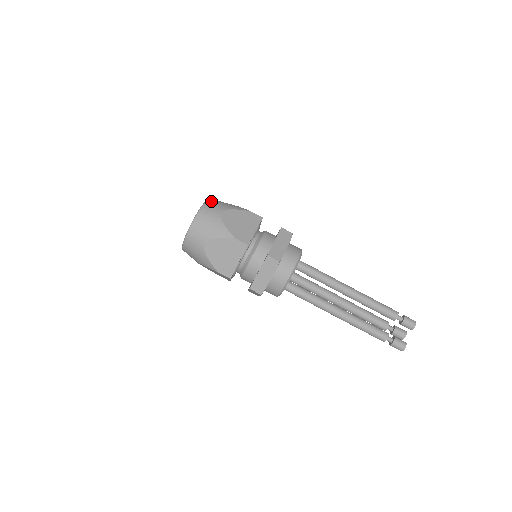
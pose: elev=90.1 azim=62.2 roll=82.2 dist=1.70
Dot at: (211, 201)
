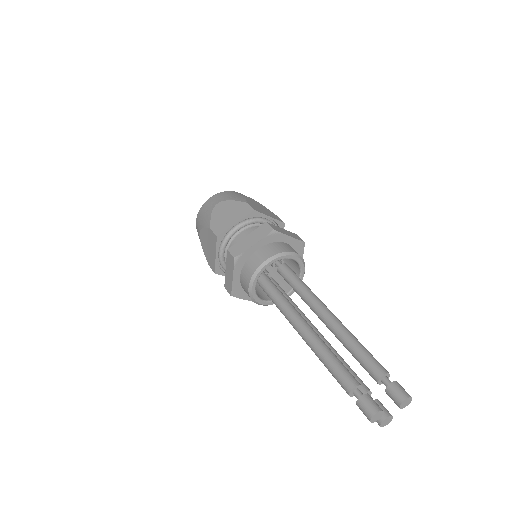
Dot at: occluded
